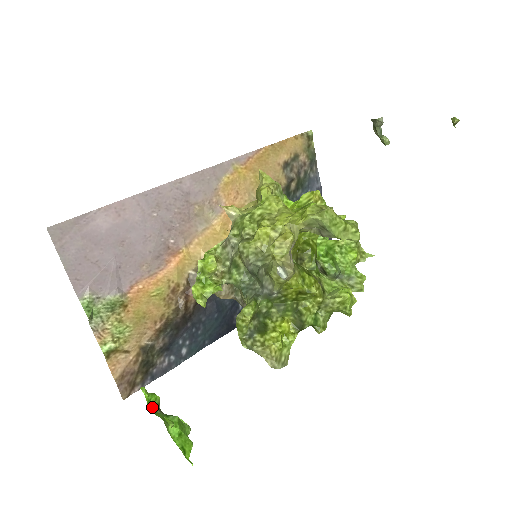
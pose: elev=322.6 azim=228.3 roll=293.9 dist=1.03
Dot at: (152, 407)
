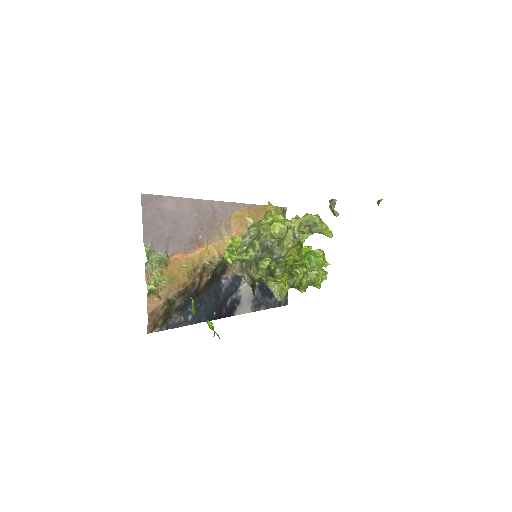
Dot at: (192, 313)
